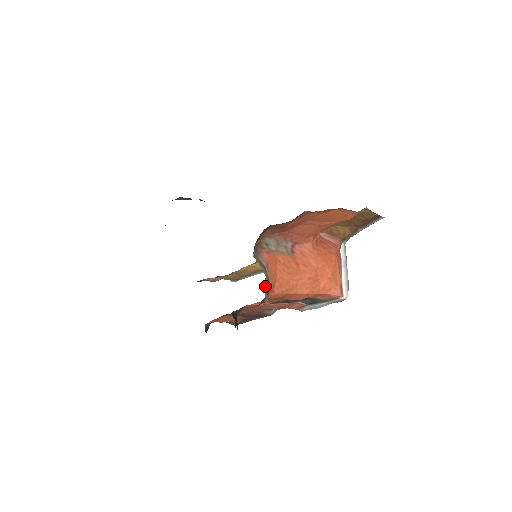
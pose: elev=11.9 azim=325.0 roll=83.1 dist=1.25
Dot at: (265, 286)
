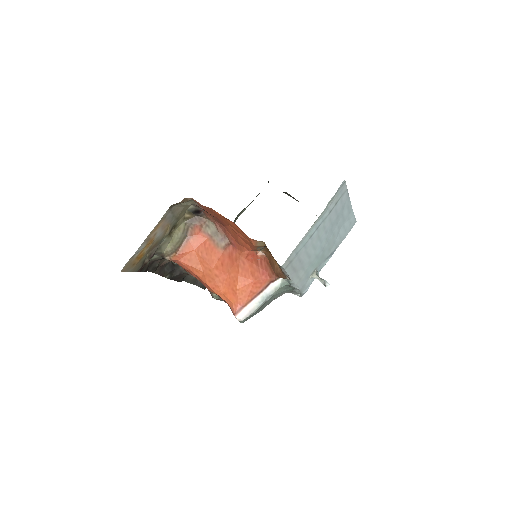
Dot at: (166, 244)
